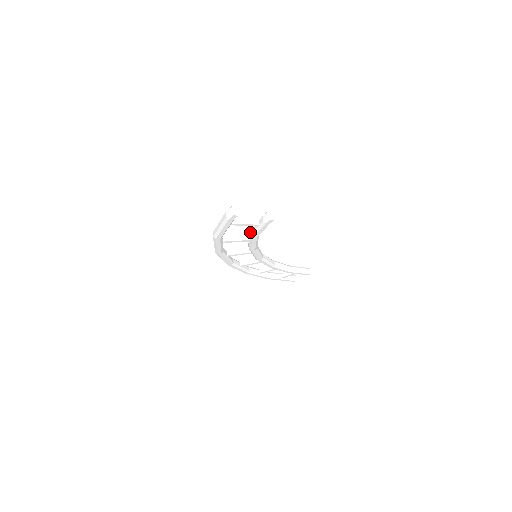
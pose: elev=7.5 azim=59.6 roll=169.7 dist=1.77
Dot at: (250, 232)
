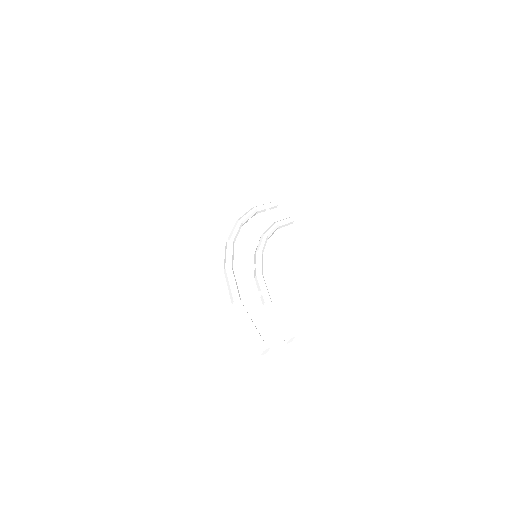
Dot at: (265, 306)
